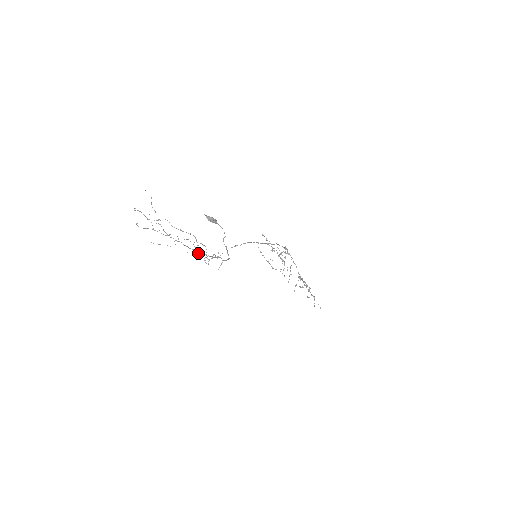
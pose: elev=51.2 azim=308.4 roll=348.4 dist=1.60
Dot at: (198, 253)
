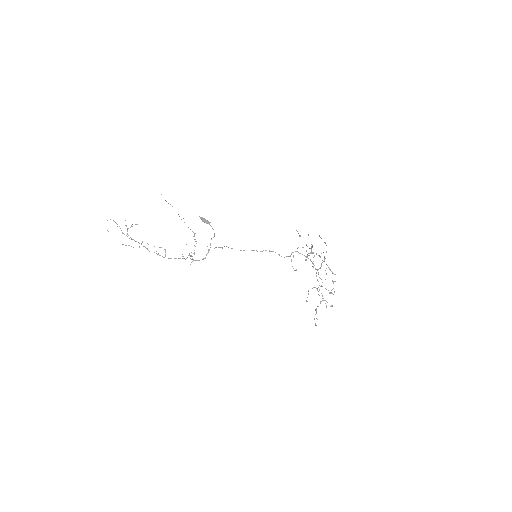
Dot at: occluded
